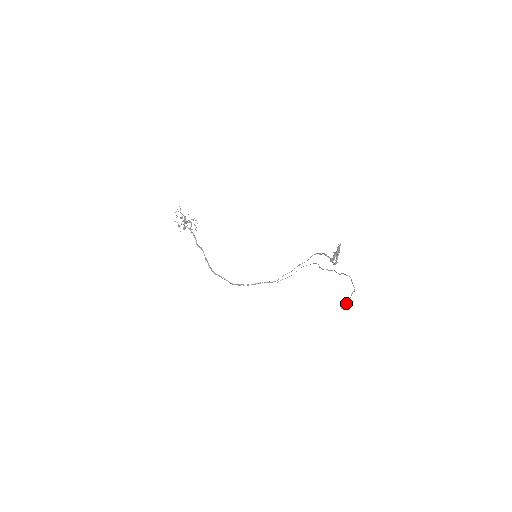
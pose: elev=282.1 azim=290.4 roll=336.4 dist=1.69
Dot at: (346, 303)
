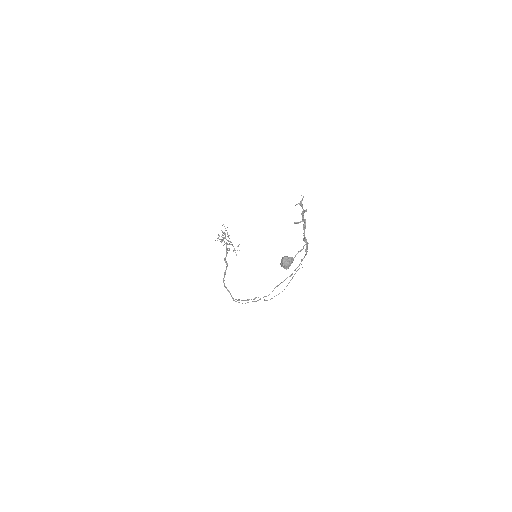
Dot at: (286, 256)
